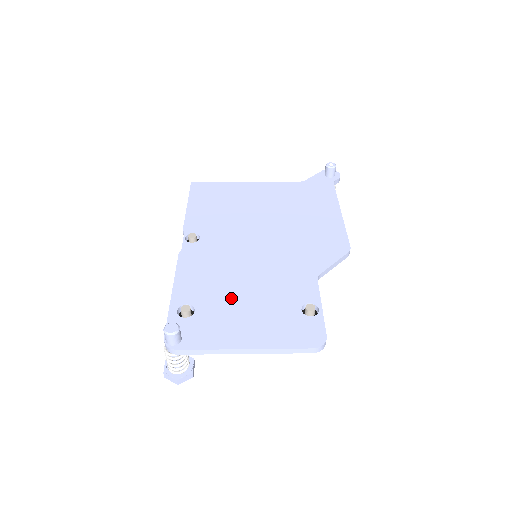
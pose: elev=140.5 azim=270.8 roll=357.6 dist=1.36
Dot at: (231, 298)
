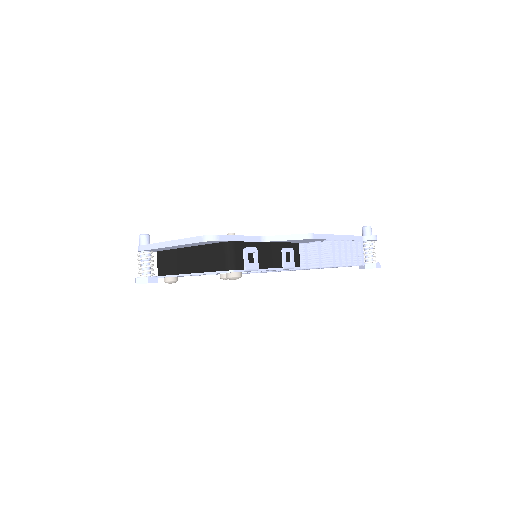
Dot at: occluded
